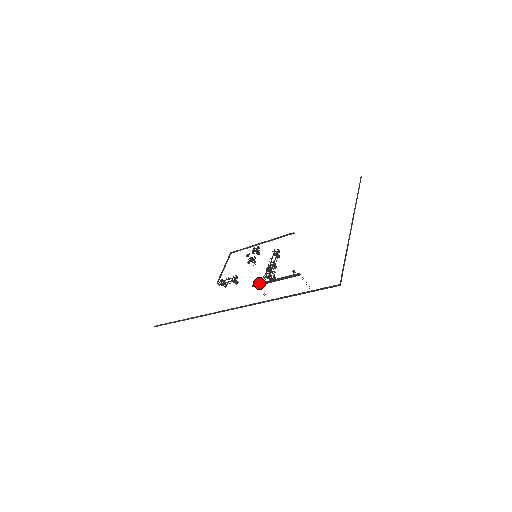
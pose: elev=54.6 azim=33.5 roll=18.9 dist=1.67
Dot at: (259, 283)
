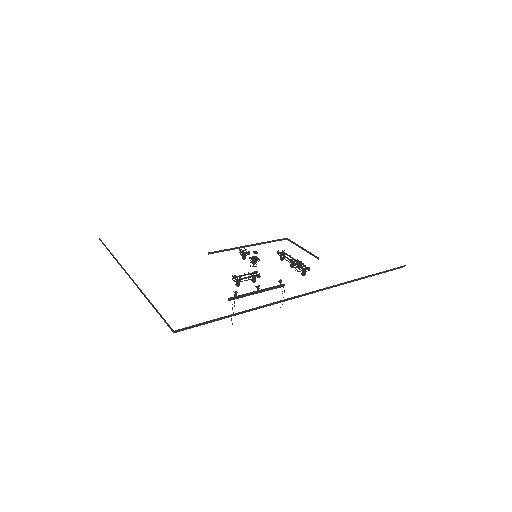
Dot at: occluded
